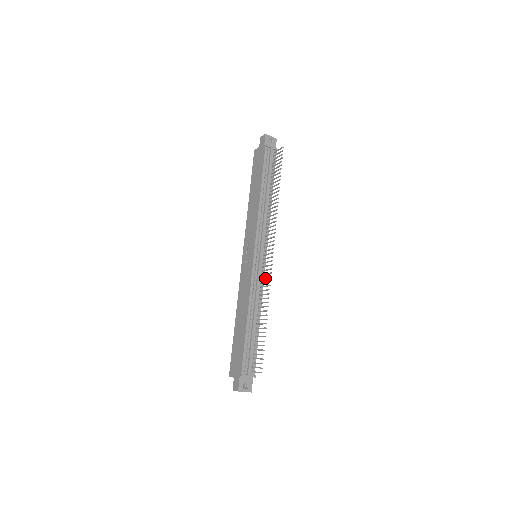
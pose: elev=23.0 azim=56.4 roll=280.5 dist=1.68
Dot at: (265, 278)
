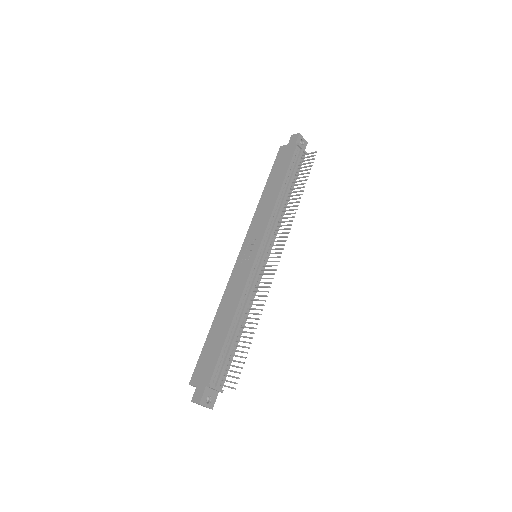
Dot at: (263, 282)
